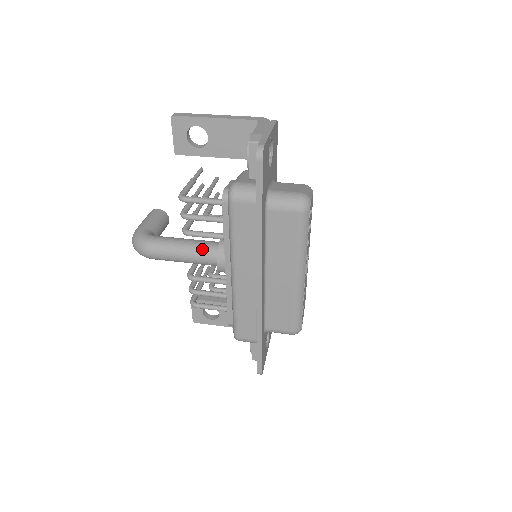
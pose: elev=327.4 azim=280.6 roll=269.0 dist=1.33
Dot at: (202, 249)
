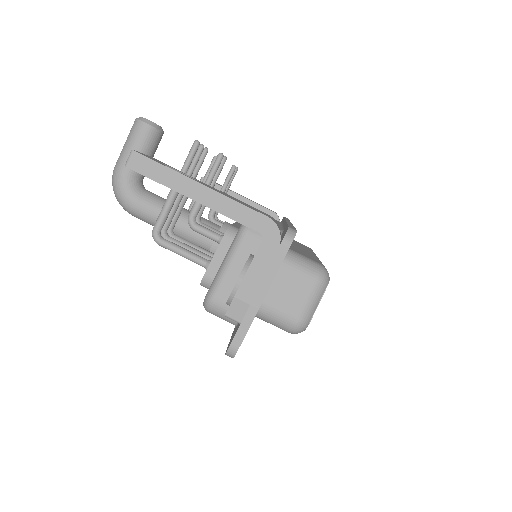
Dot at: (192, 241)
